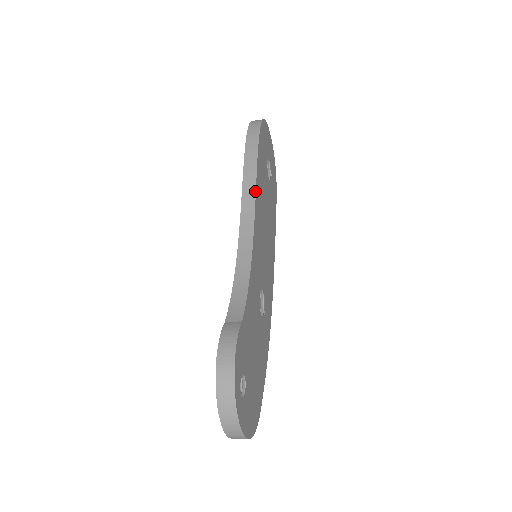
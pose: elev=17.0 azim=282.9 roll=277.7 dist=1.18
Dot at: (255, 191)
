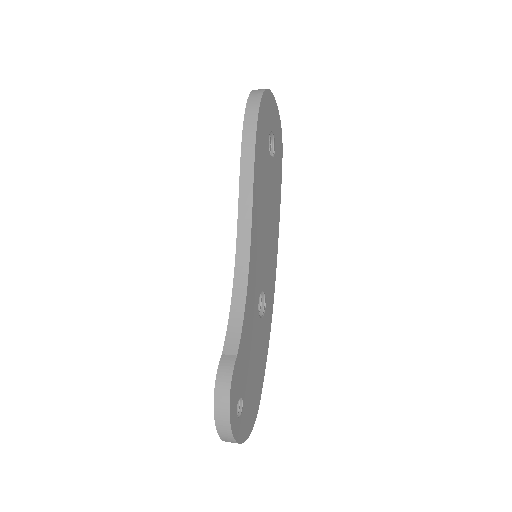
Dot at: (252, 199)
